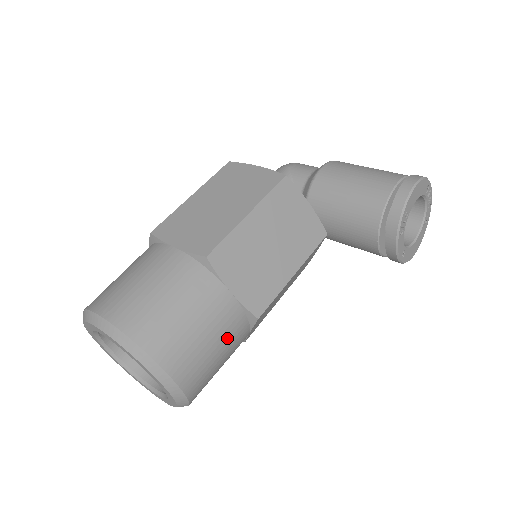
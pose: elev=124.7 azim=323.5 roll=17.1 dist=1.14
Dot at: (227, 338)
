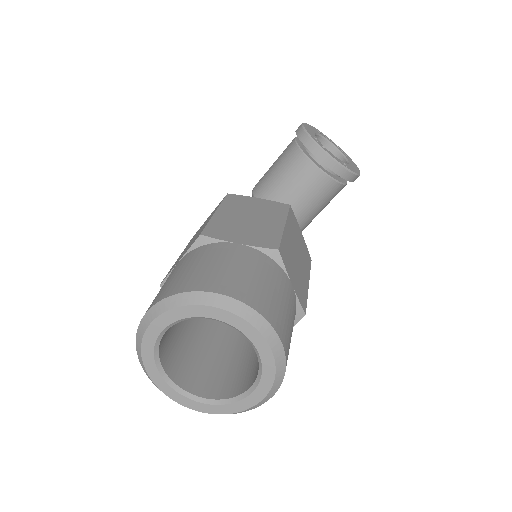
Dot at: (264, 272)
